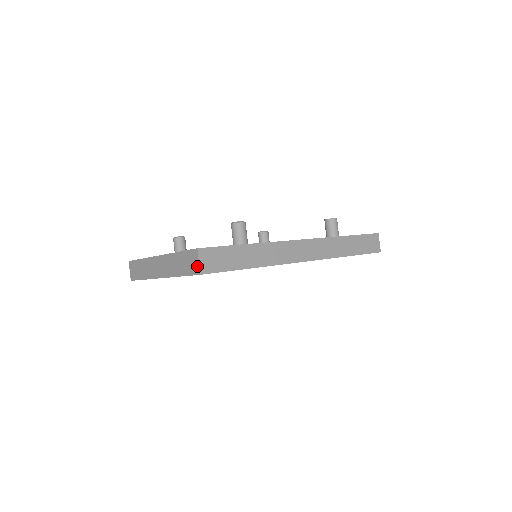
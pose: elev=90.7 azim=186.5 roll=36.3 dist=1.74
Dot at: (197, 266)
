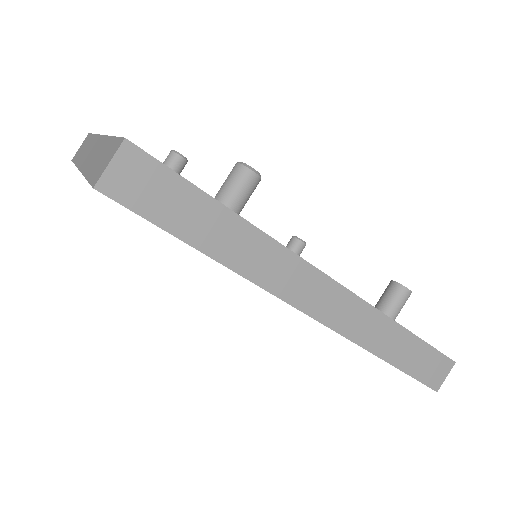
Dot at: (102, 170)
